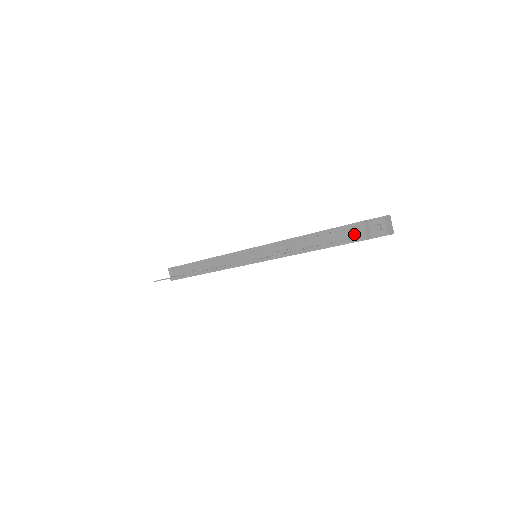
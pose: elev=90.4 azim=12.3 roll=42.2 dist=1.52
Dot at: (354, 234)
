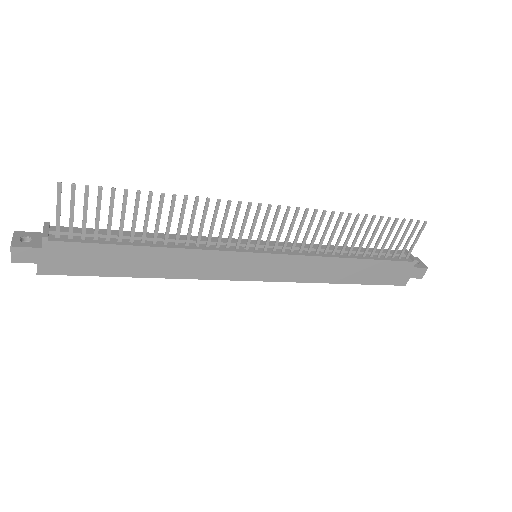
Dot at: (402, 254)
